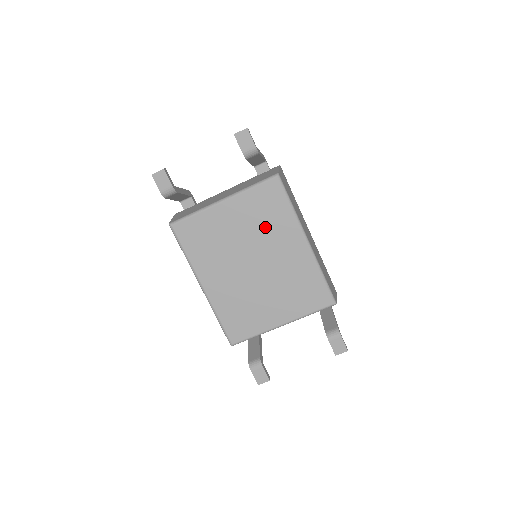
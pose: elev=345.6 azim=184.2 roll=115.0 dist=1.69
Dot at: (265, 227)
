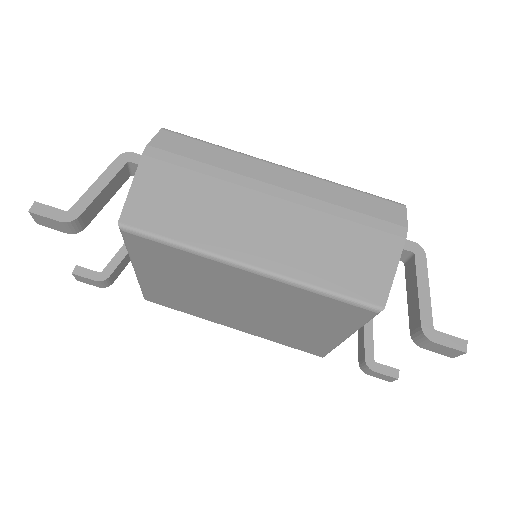
Dot at: (194, 275)
